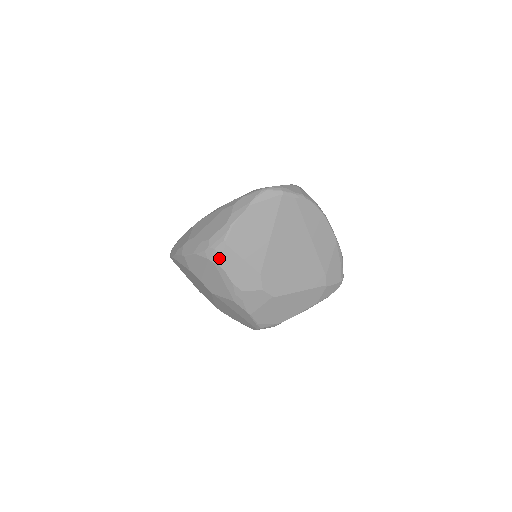
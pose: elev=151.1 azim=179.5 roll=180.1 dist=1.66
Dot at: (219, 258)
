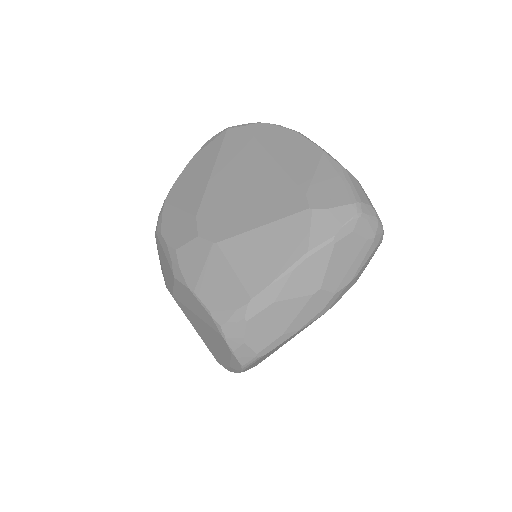
Dot at: (159, 222)
